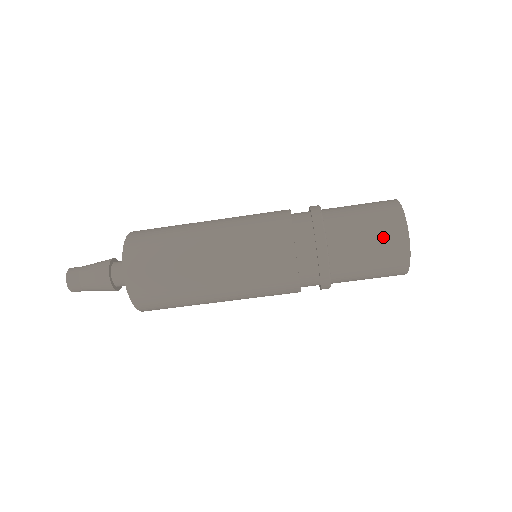
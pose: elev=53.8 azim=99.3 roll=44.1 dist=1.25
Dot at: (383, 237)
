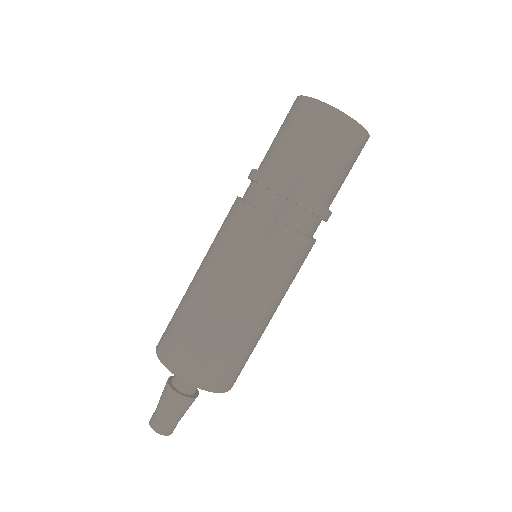
Dot at: occluded
